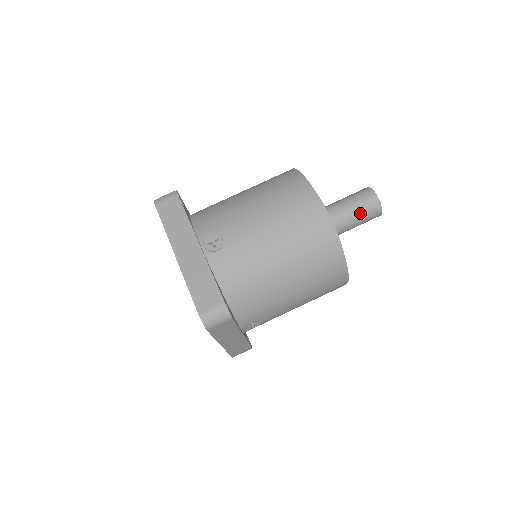
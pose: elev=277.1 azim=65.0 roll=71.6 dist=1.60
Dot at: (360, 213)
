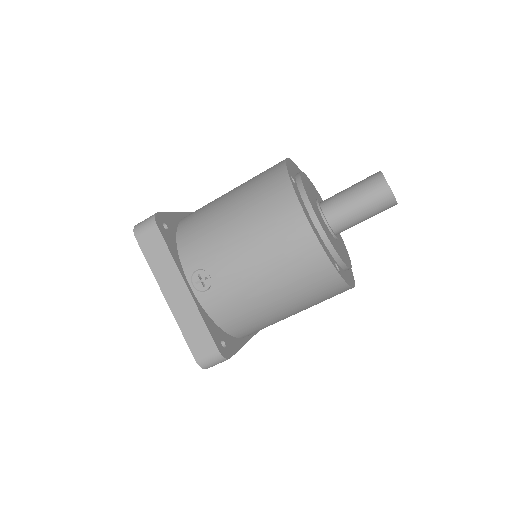
Dot at: (369, 211)
